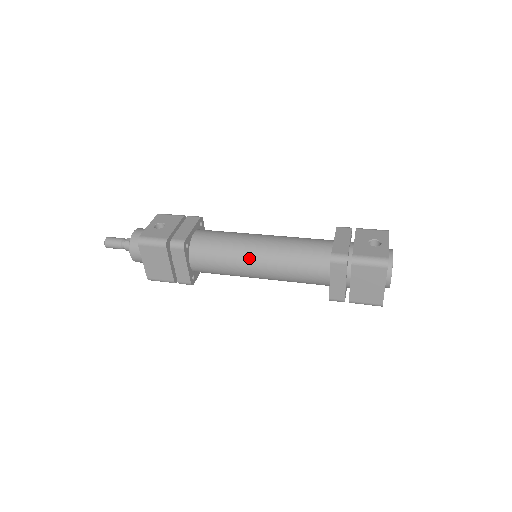
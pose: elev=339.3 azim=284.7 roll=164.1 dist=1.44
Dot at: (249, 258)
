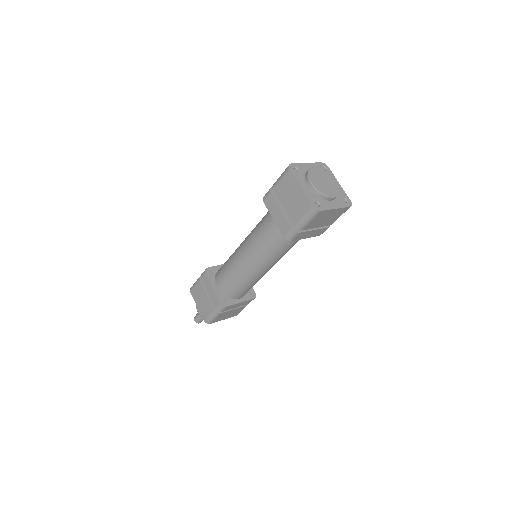
Dot at: (238, 251)
